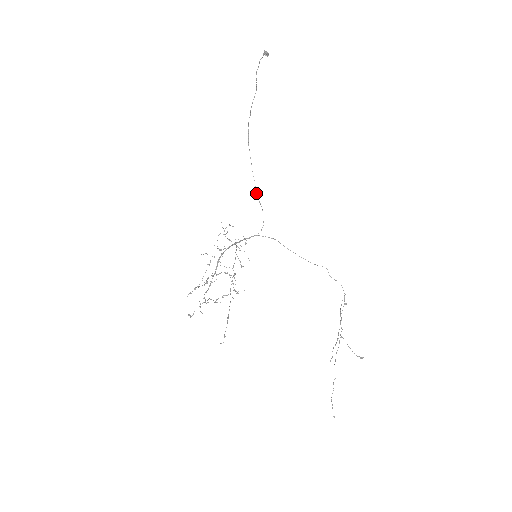
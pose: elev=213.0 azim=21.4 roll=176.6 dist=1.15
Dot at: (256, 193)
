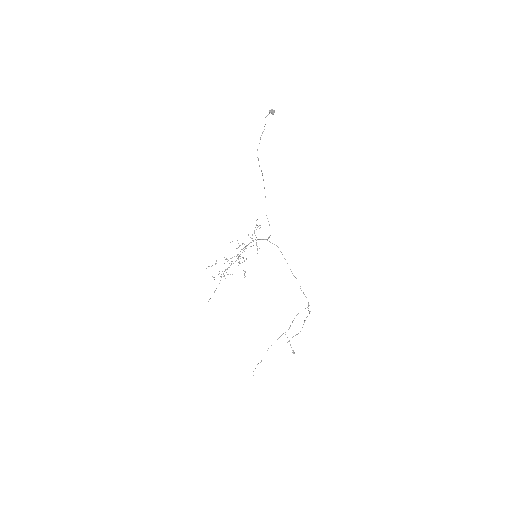
Dot at: occluded
